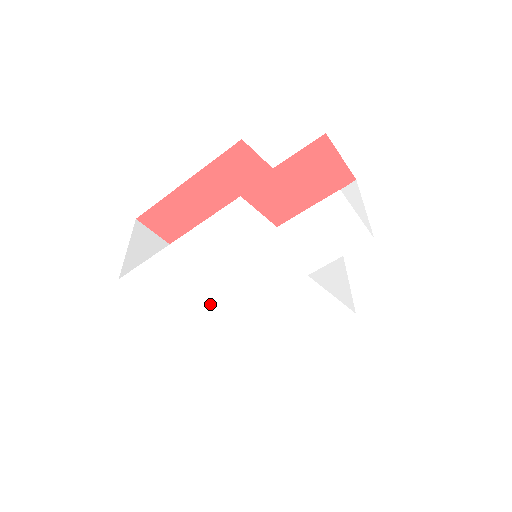
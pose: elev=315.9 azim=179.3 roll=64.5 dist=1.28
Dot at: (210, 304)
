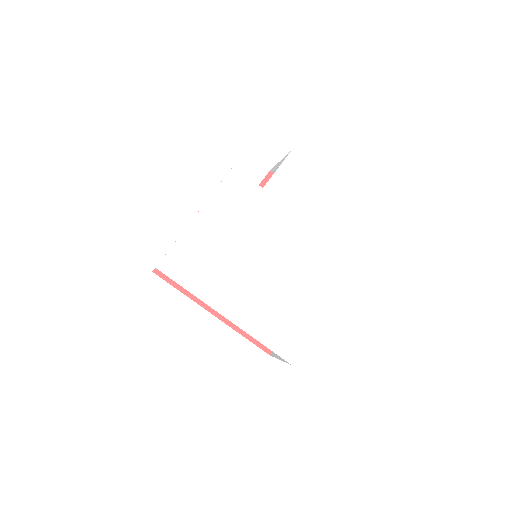
Dot at: (234, 282)
